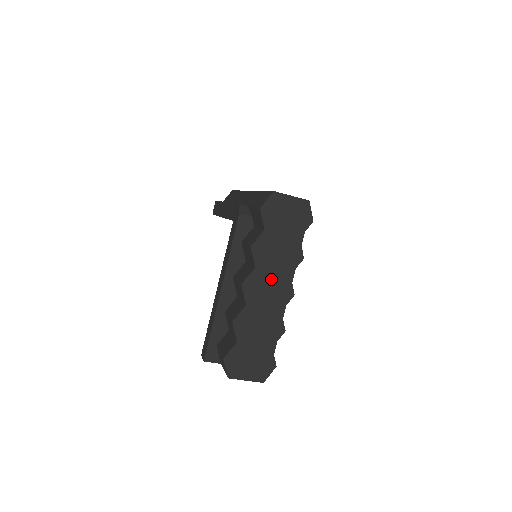
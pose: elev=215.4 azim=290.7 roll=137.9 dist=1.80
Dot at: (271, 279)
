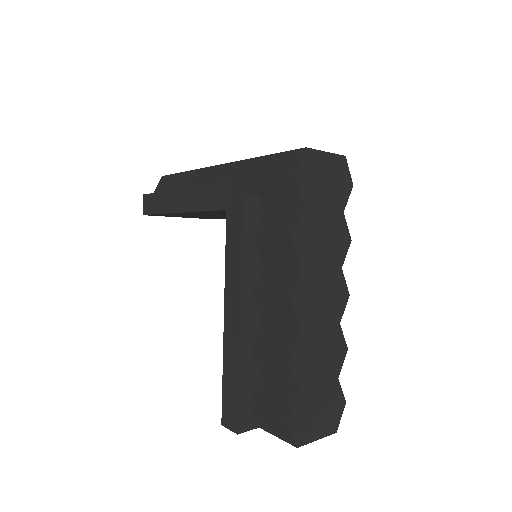
Dot at: (322, 281)
